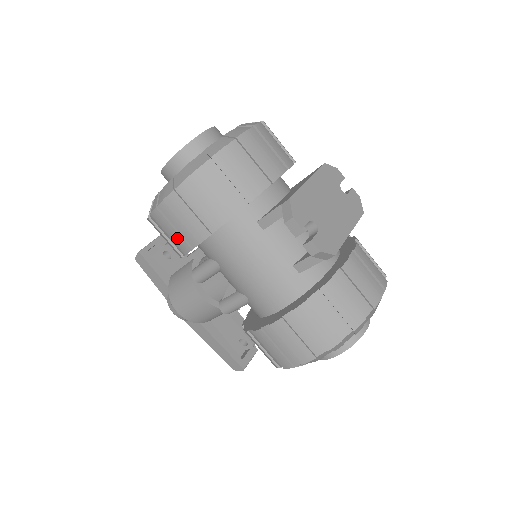
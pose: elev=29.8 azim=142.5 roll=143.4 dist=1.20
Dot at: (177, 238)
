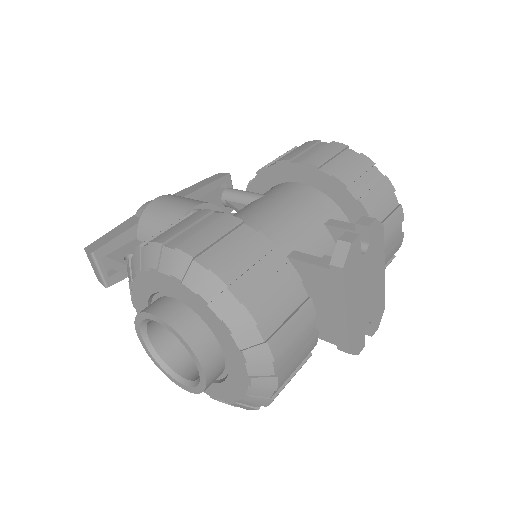
Dot at: occluded
